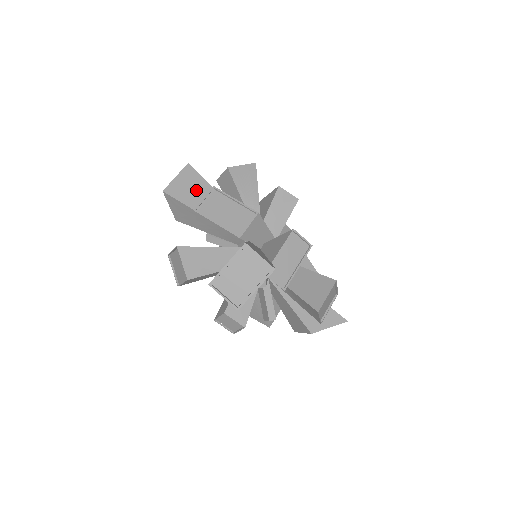
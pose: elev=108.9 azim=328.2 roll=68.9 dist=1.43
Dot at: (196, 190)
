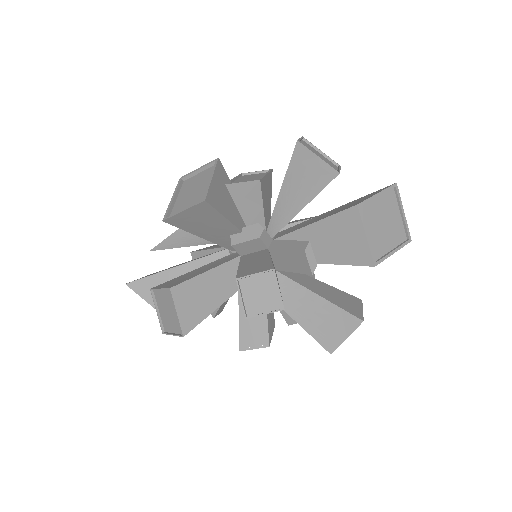
Dot at: occluded
